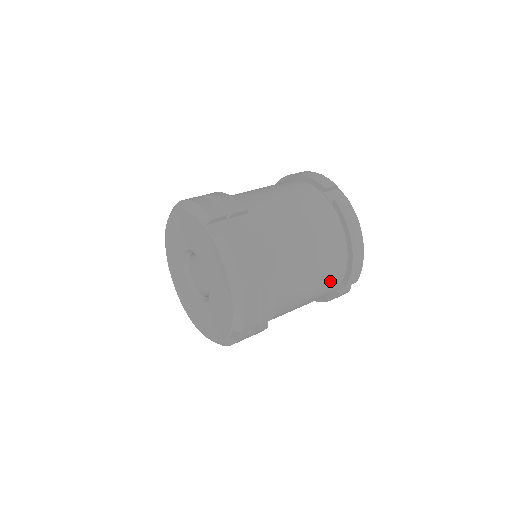
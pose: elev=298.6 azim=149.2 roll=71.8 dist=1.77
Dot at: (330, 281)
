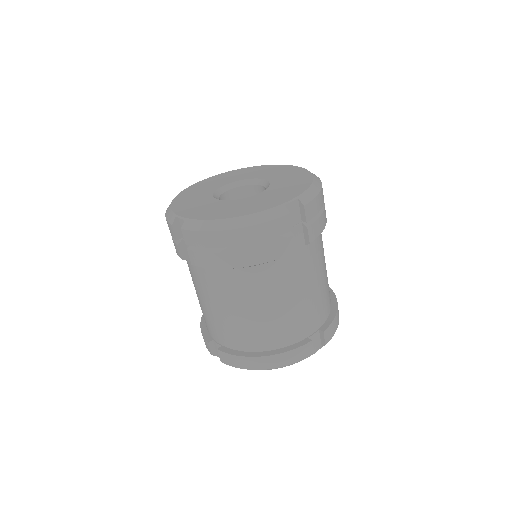
Dot at: (321, 306)
